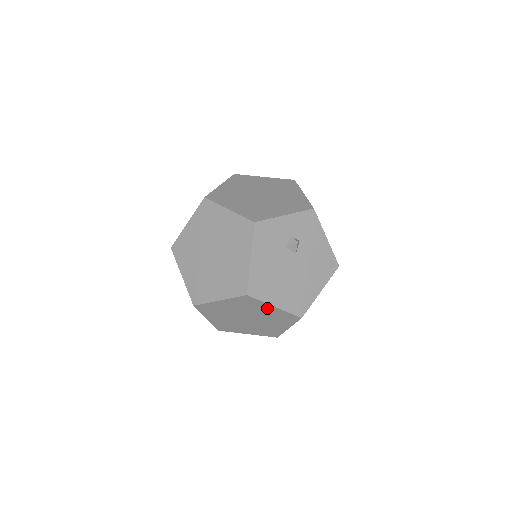
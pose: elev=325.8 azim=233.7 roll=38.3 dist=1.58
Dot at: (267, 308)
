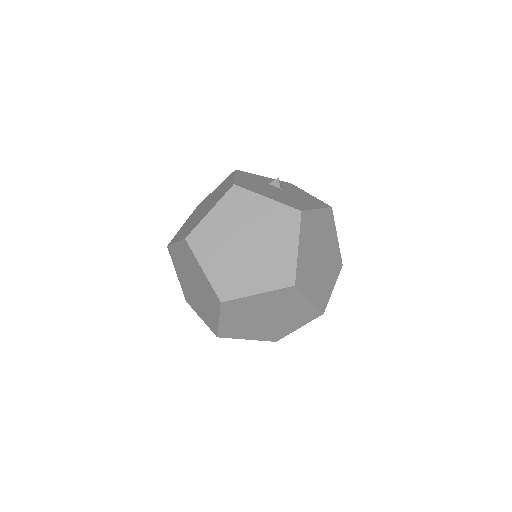
Dot at: (260, 205)
